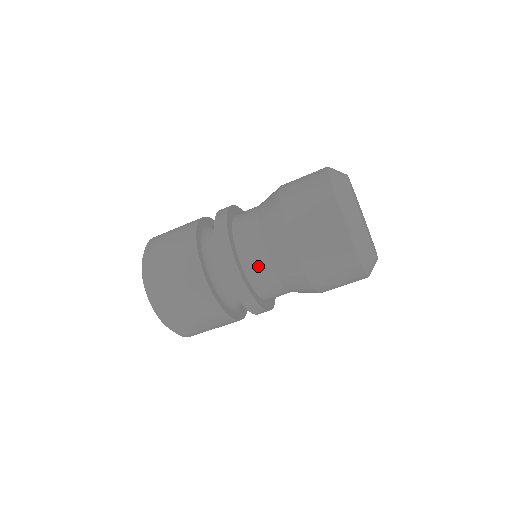
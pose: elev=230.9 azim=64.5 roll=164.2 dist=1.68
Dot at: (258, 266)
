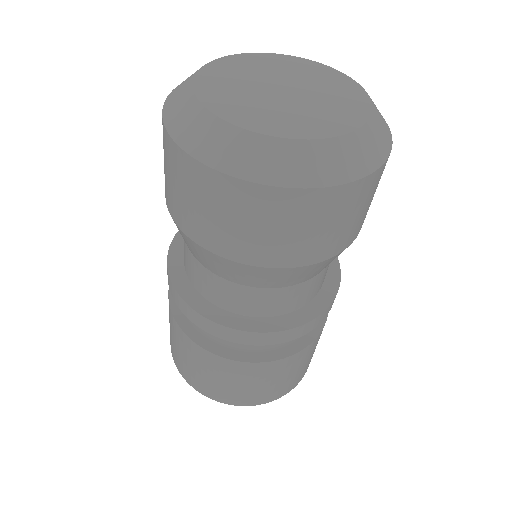
Dot at: (191, 267)
